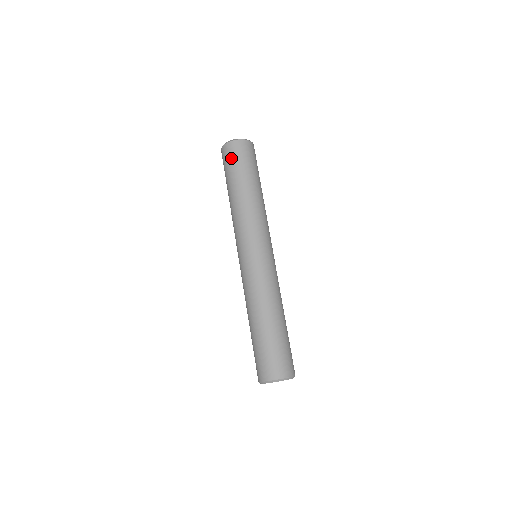
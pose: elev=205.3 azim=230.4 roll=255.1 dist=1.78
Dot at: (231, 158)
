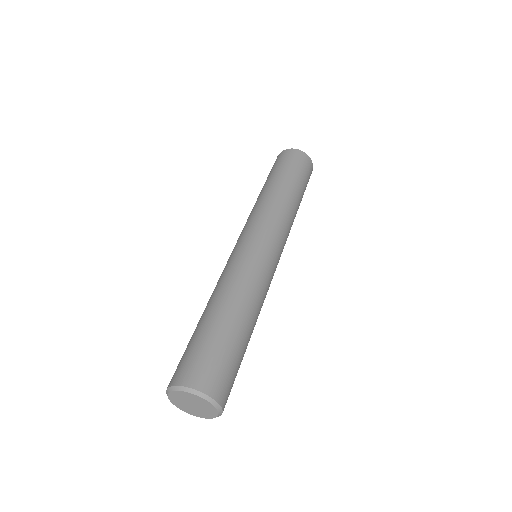
Dot at: occluded
